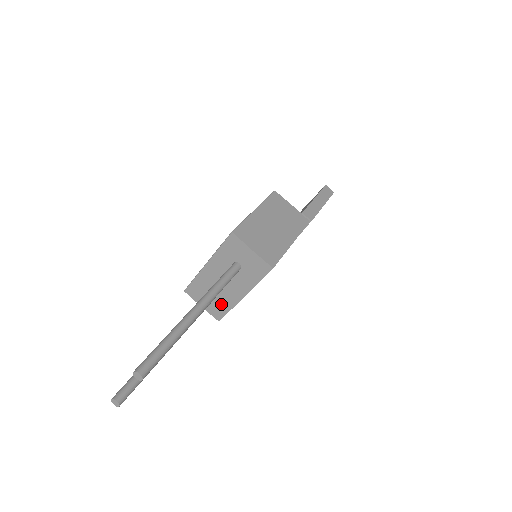
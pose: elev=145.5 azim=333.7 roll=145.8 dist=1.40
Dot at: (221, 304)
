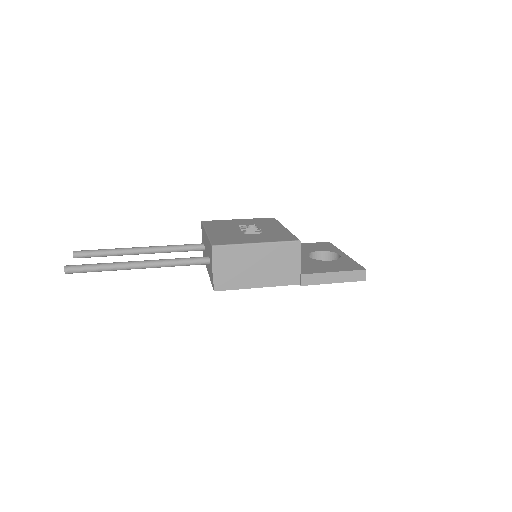
Dot at: occluded
